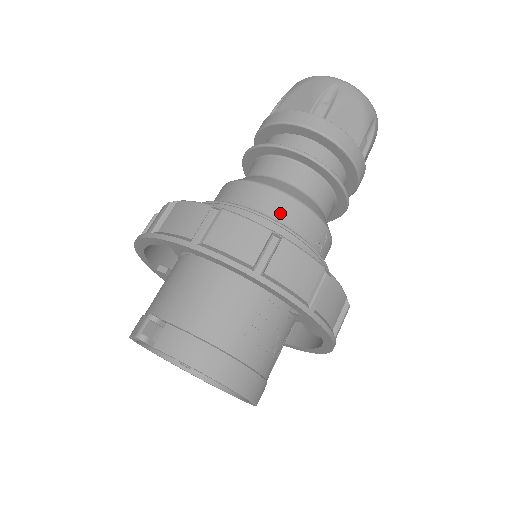
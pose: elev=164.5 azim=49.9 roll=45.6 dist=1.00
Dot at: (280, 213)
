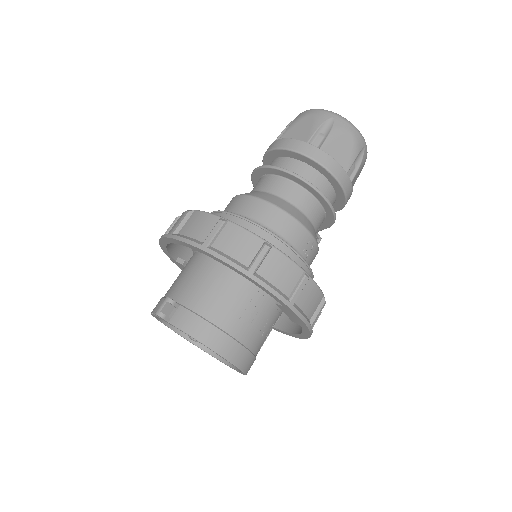
Dot at: (275, 225)
